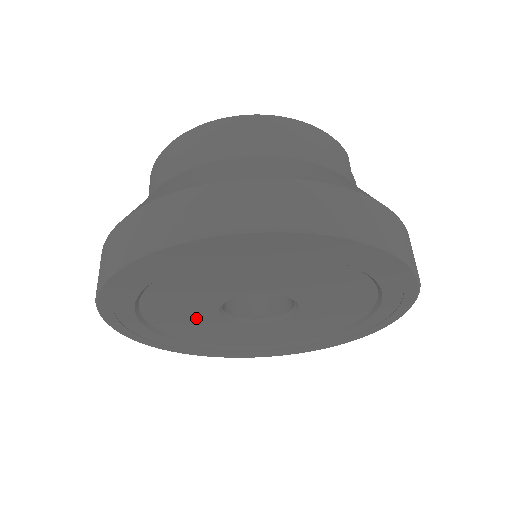
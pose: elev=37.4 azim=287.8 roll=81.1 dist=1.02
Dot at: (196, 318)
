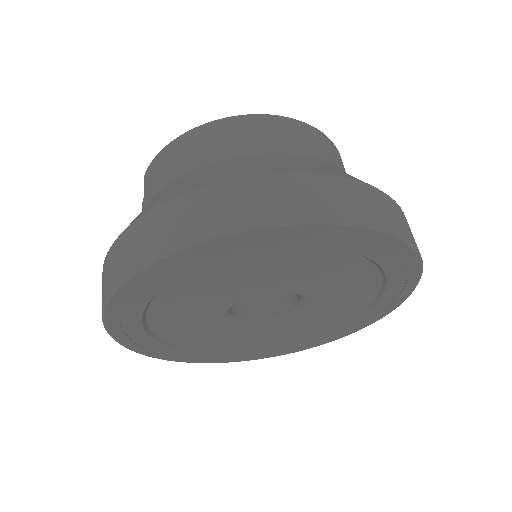
Dot at: (201, 310)
